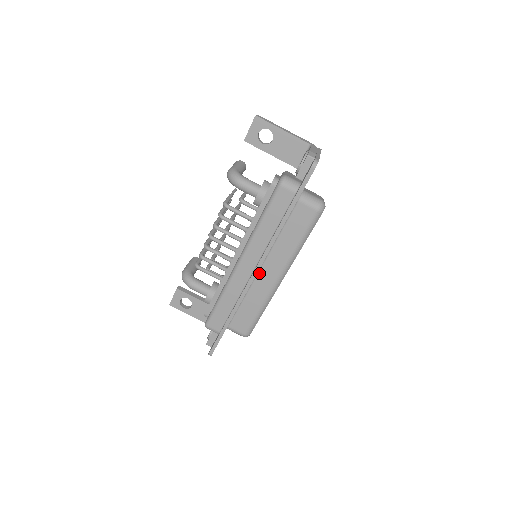
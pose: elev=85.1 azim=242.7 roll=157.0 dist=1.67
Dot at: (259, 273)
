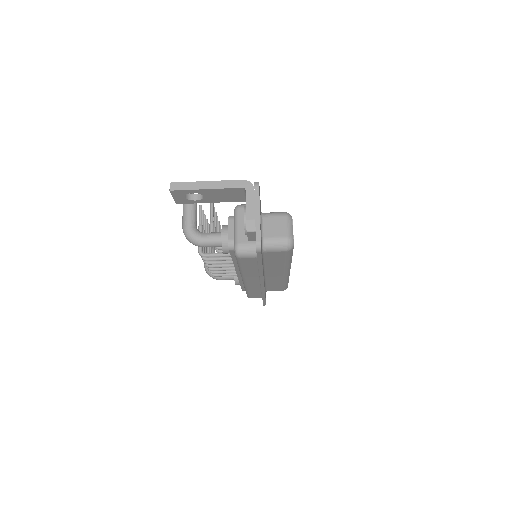
Dot at: (266, 276)
